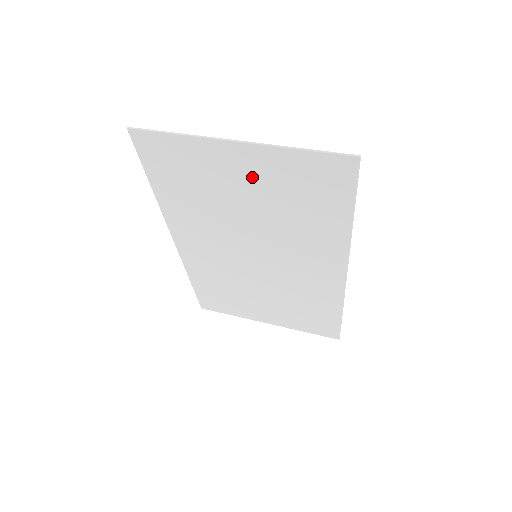
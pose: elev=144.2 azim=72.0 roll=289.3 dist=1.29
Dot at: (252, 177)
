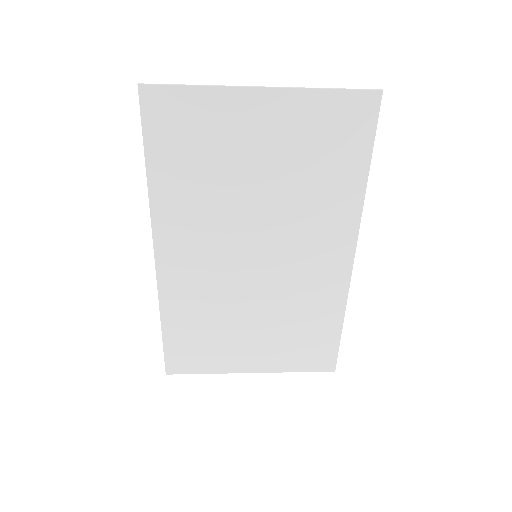
Dot at: (272, 134)
